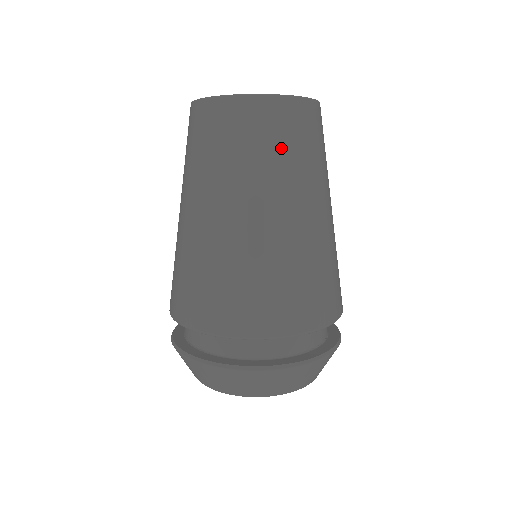
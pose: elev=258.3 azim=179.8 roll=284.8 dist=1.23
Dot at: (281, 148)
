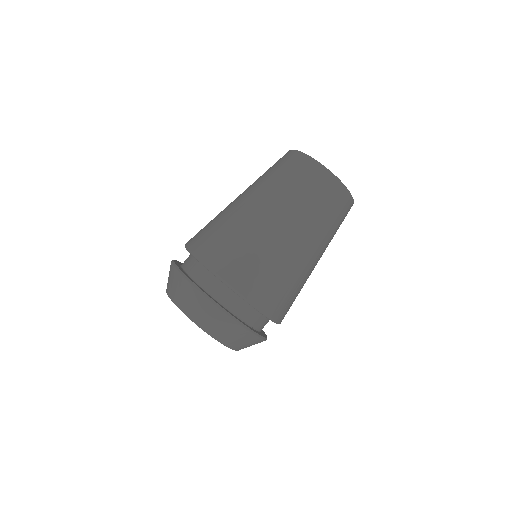
Dot at: (312, 196)
